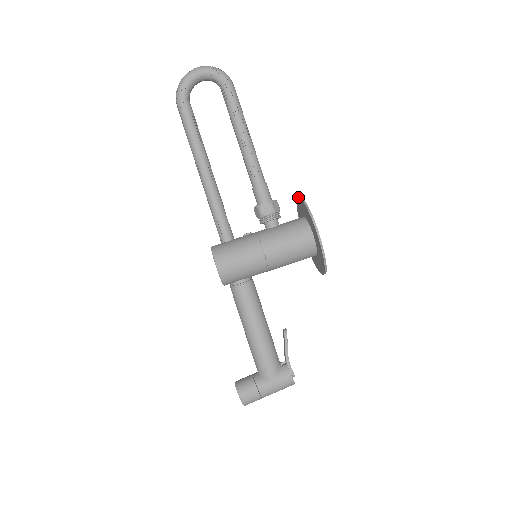
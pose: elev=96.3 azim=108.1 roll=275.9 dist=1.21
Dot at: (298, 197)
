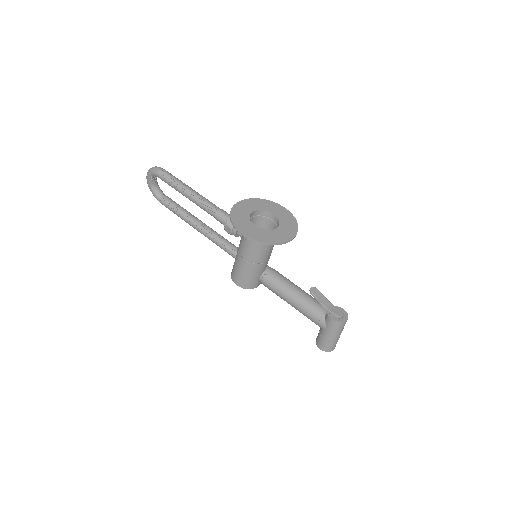
Dot at: (235, 205)
